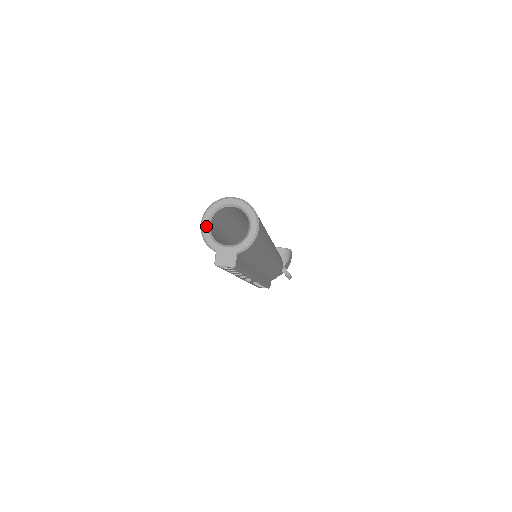
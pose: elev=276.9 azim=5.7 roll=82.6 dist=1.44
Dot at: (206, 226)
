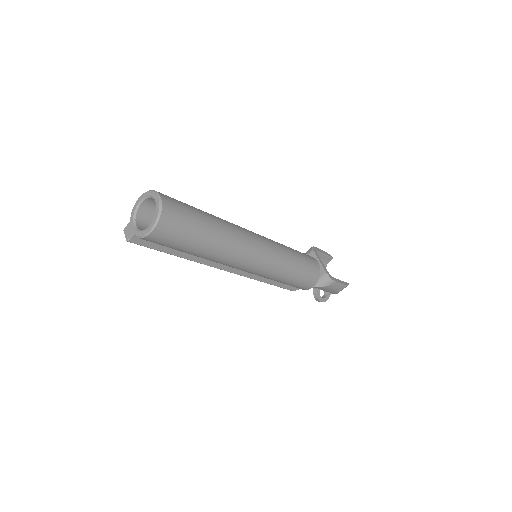
Dot at: (139, 201)
